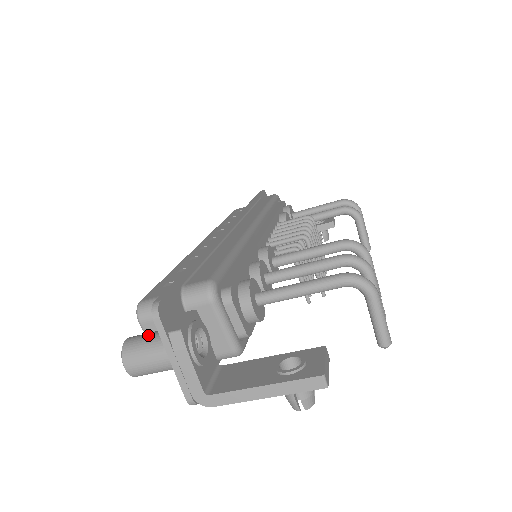
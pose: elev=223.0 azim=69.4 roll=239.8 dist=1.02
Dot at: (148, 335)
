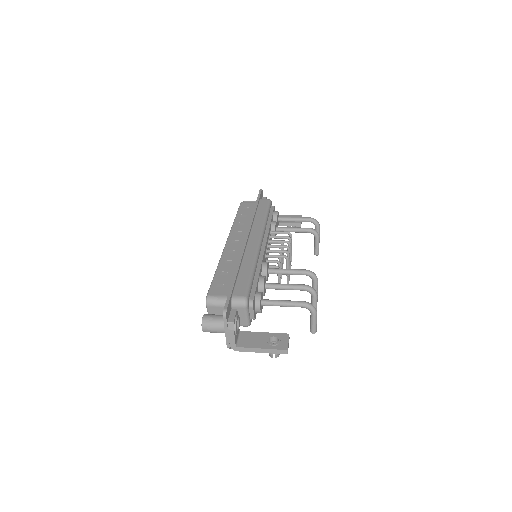
Dot at: (215, 317)
